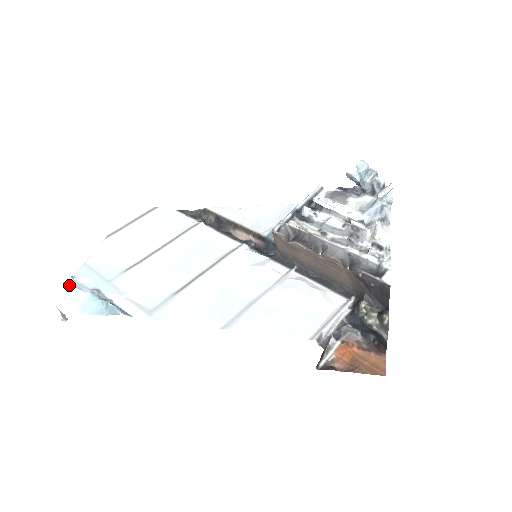
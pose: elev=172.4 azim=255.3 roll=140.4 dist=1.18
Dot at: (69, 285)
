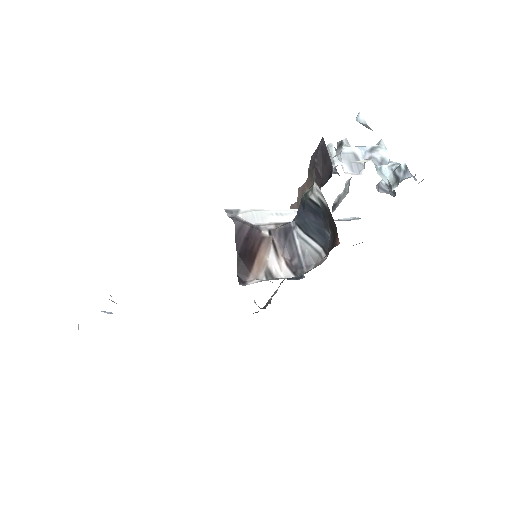
Dot at: occluded
